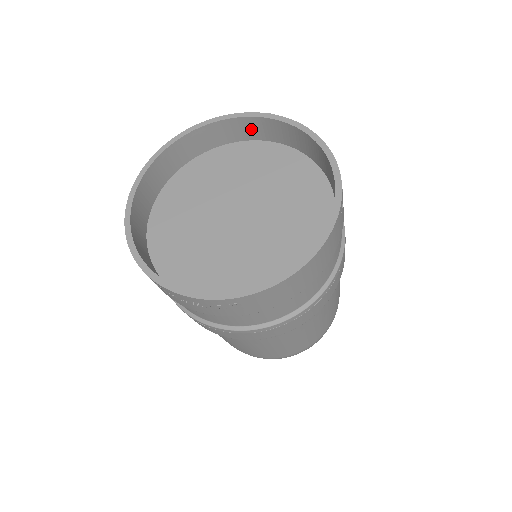
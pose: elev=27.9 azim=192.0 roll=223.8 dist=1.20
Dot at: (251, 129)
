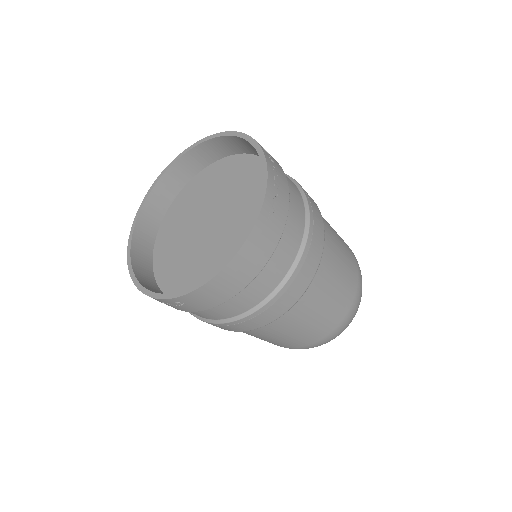
Dot at: (230, 145)
